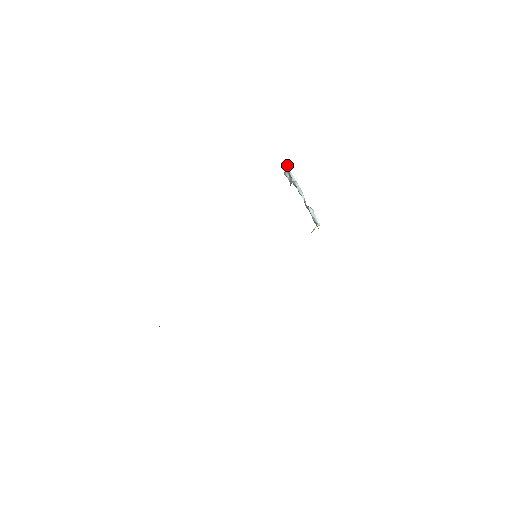
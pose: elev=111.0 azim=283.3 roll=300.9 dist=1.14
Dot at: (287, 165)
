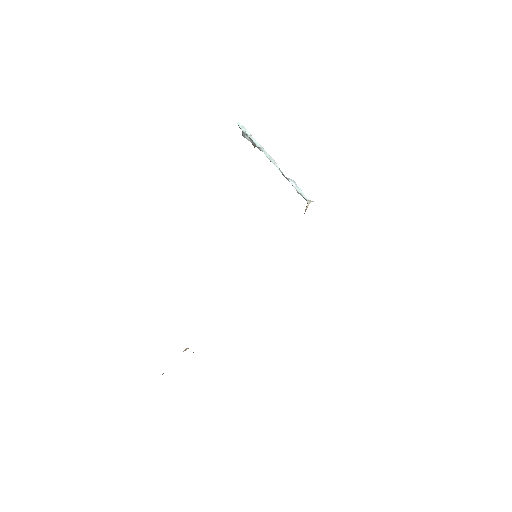
Dot at: (242, 126)
